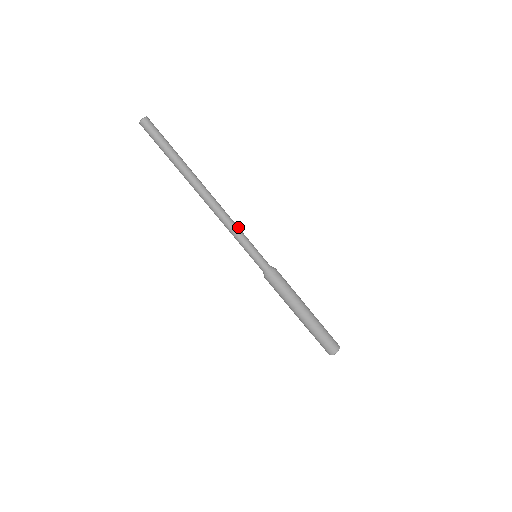
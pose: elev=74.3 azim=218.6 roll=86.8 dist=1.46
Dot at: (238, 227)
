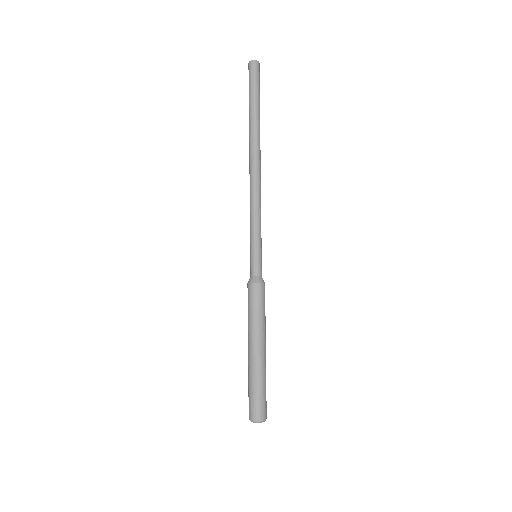
Dot at: (260, 215)
